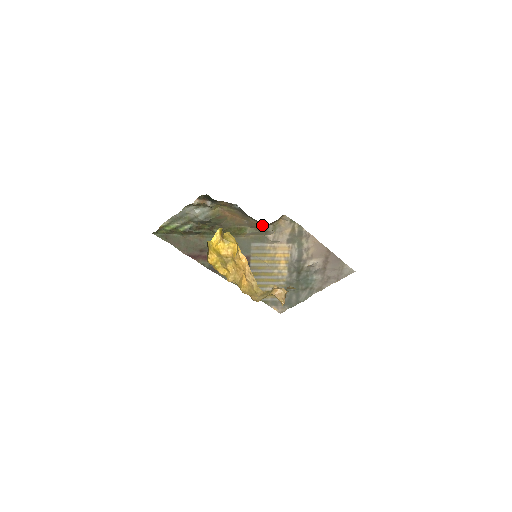
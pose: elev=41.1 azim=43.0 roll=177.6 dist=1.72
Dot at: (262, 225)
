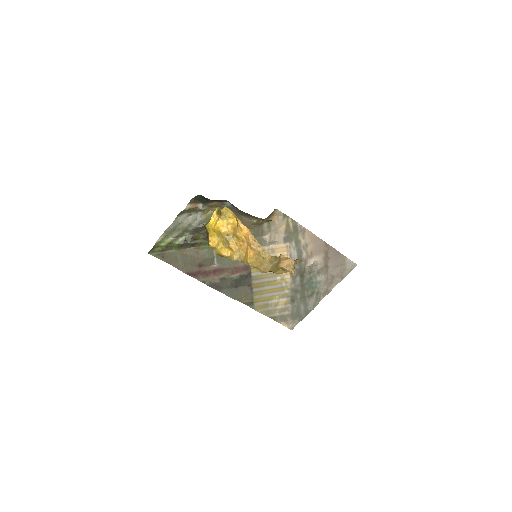
Dot at: (256, 223)
